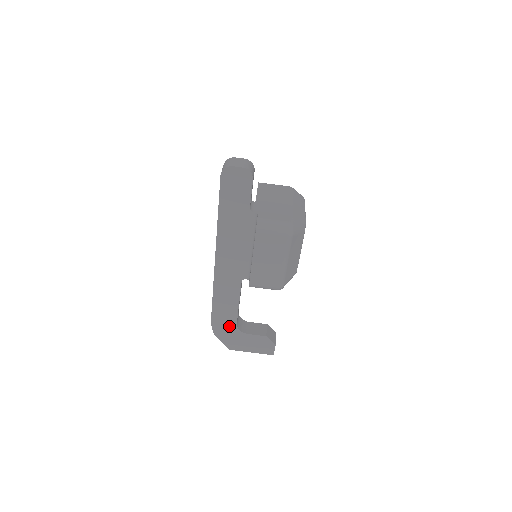
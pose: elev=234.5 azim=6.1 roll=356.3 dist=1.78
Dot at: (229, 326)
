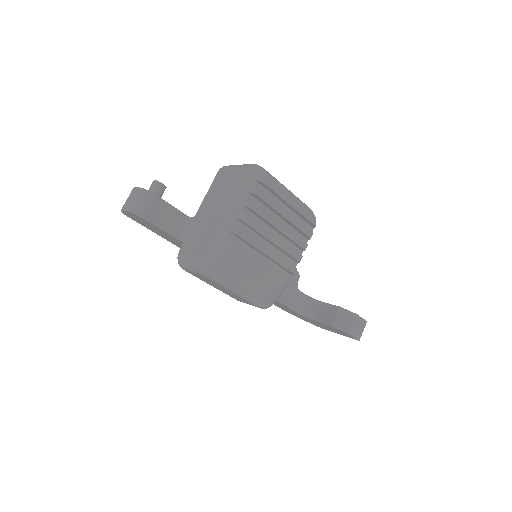
Dot at: (293, 312)
